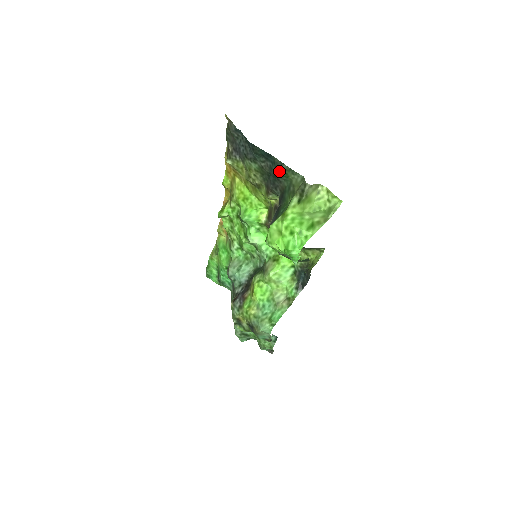
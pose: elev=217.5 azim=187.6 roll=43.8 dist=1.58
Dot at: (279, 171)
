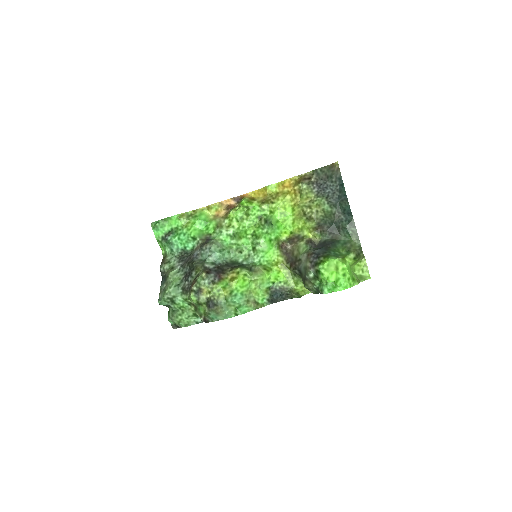
Dot at: (348, 228)
